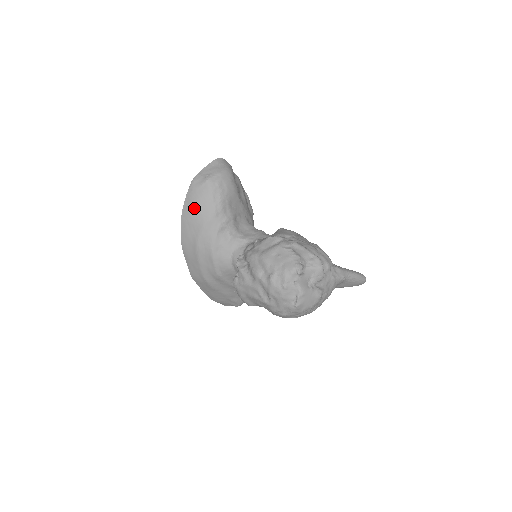
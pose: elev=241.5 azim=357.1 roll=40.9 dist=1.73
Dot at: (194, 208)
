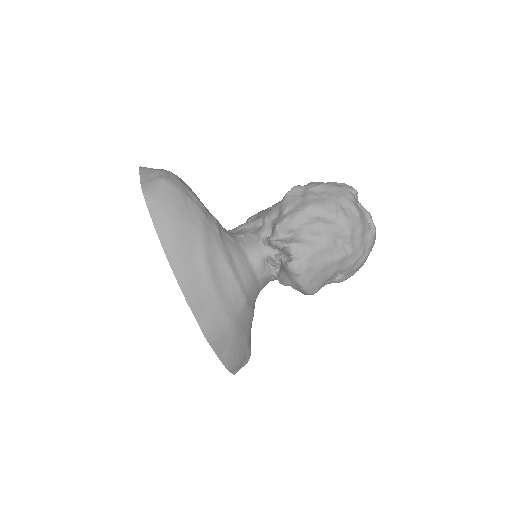
Dot at: (175, 220)
